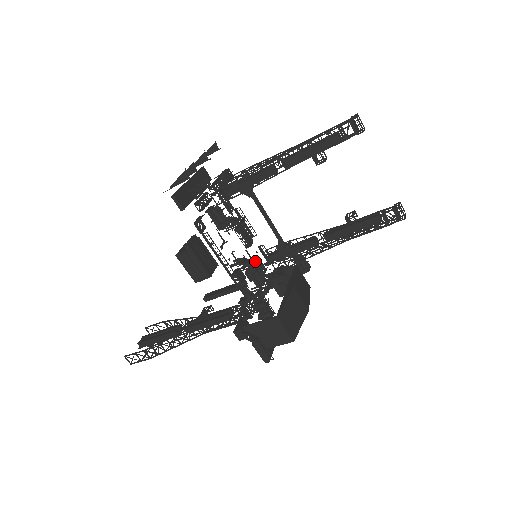
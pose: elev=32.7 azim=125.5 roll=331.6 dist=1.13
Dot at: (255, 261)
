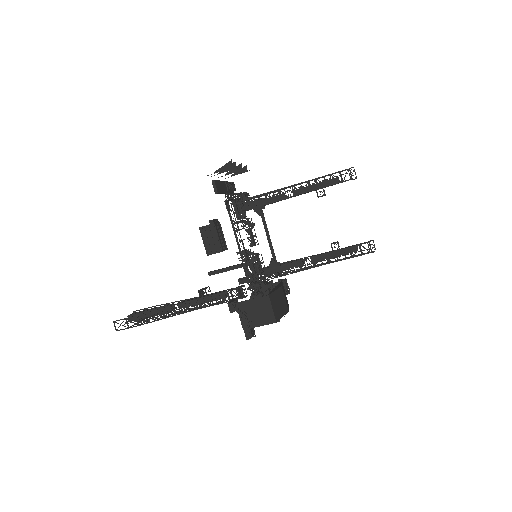
Dot at: (258, 253)
